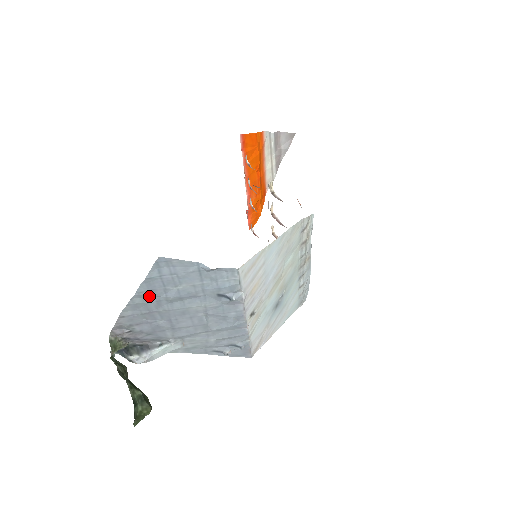
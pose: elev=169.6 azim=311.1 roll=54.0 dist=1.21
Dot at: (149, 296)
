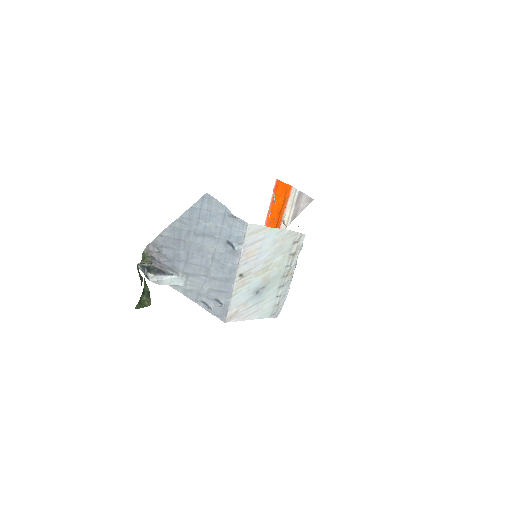
Dot at: (186, 224)
